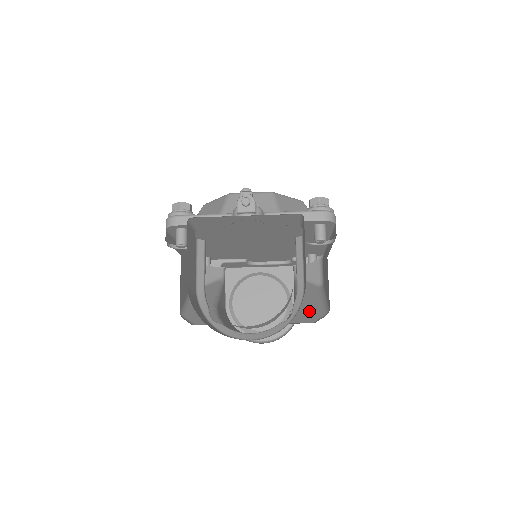
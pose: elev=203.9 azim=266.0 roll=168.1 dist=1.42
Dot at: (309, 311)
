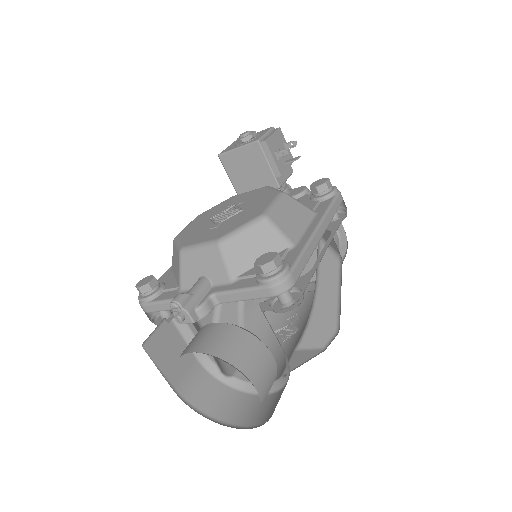
Dot at: (322, 322)
